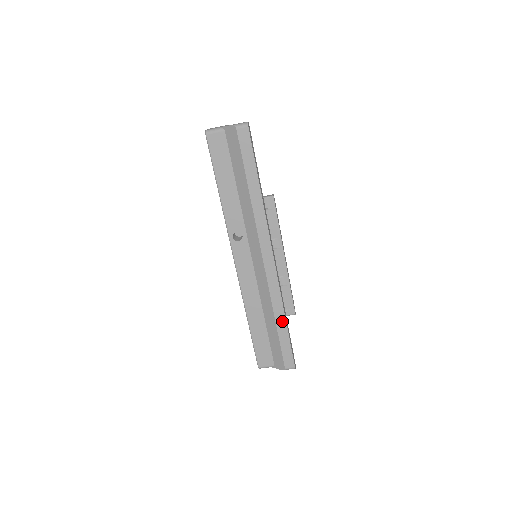
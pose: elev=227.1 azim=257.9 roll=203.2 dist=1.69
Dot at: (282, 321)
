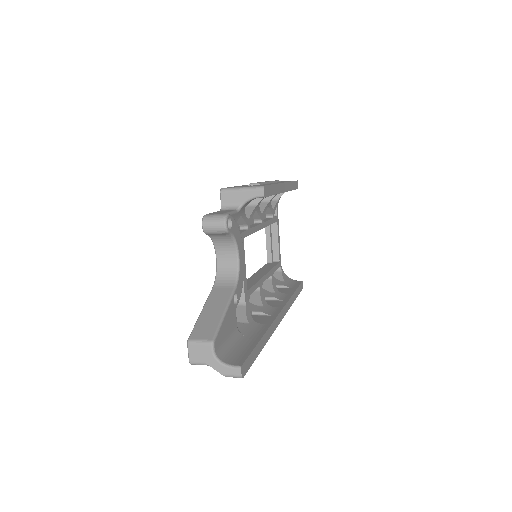
Dot at: occluded
